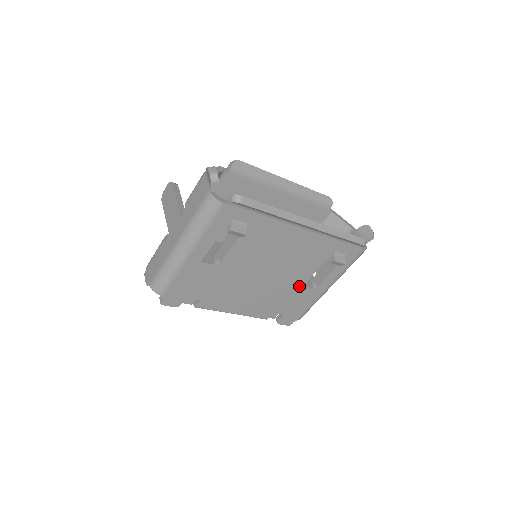
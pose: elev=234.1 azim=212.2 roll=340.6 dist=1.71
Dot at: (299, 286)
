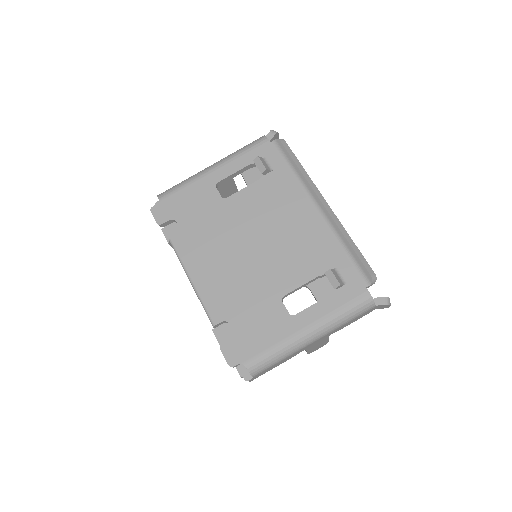
Dot at: (276, 295)
